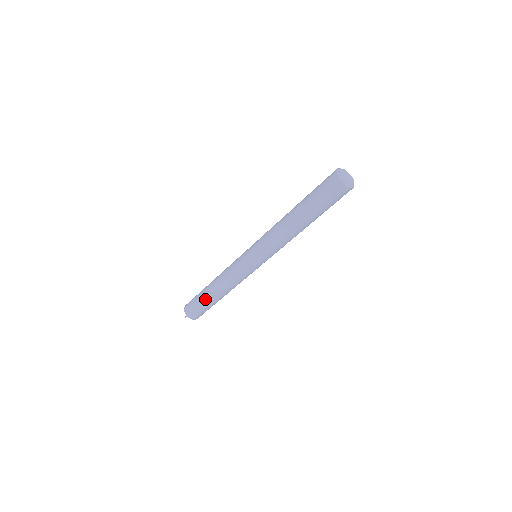
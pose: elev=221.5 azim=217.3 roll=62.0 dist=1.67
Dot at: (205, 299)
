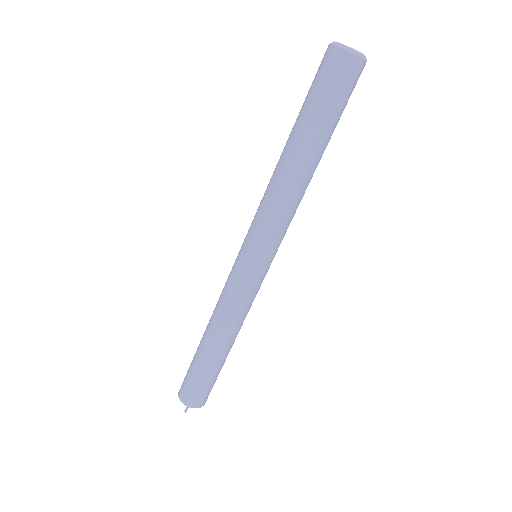
Dot at: (207, 365)
